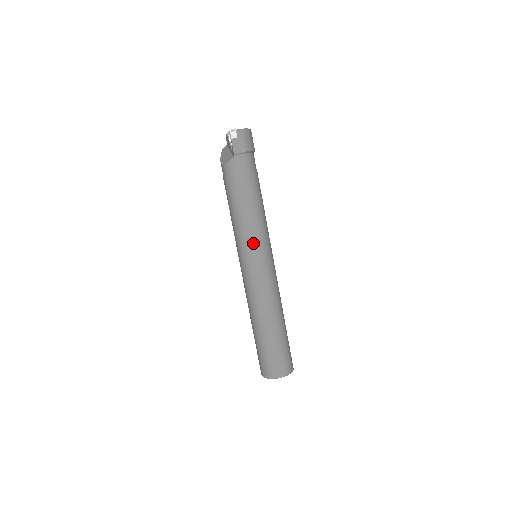
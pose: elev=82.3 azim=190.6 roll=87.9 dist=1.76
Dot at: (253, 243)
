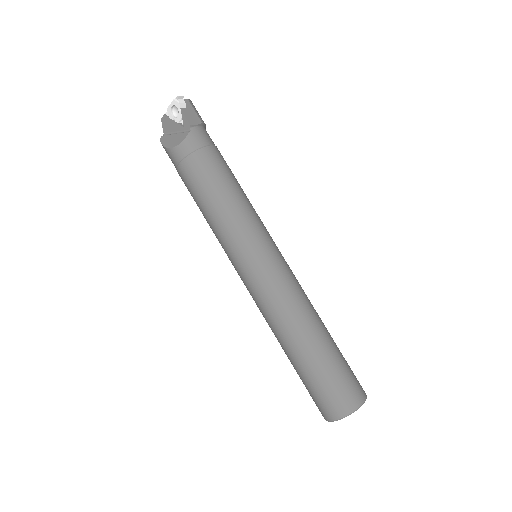
Dot at: (255, 230)
